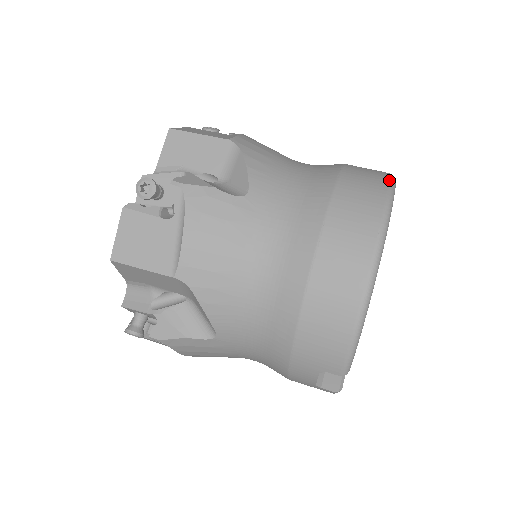
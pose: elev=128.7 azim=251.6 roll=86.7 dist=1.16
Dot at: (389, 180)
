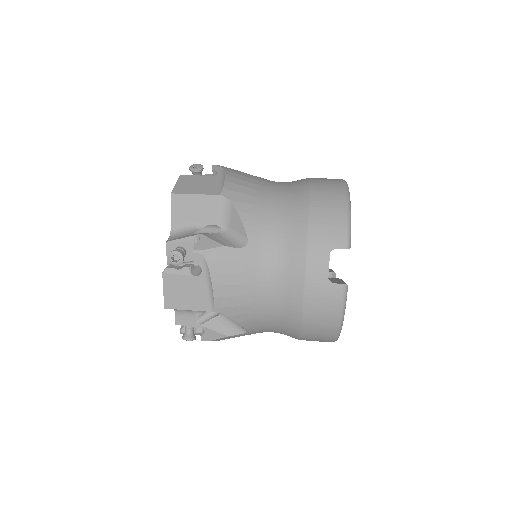
Dot at: occluded
